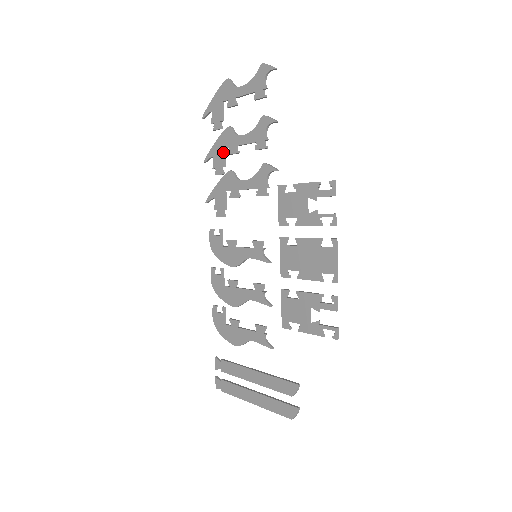
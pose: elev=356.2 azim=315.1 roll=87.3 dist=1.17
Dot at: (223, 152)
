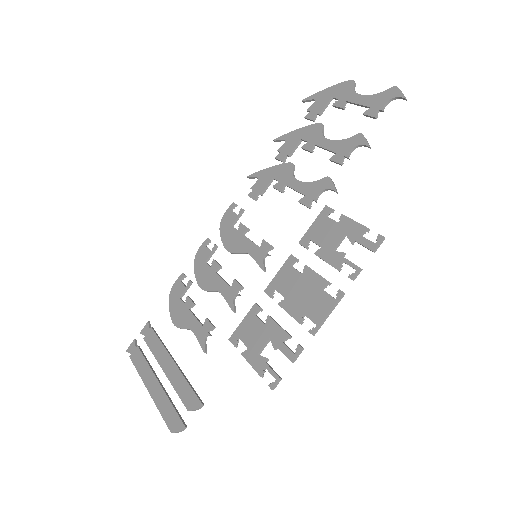
Dot at: (298, 142)
